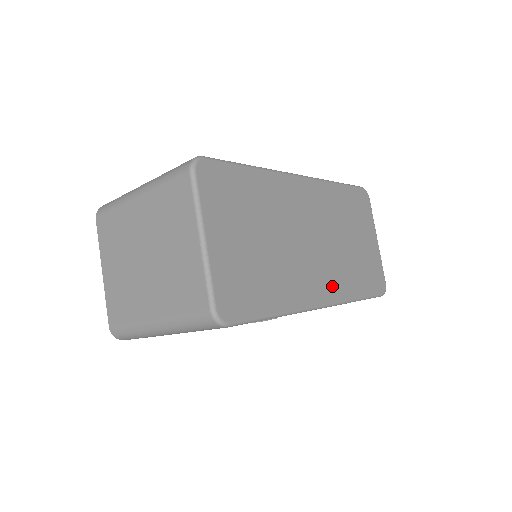
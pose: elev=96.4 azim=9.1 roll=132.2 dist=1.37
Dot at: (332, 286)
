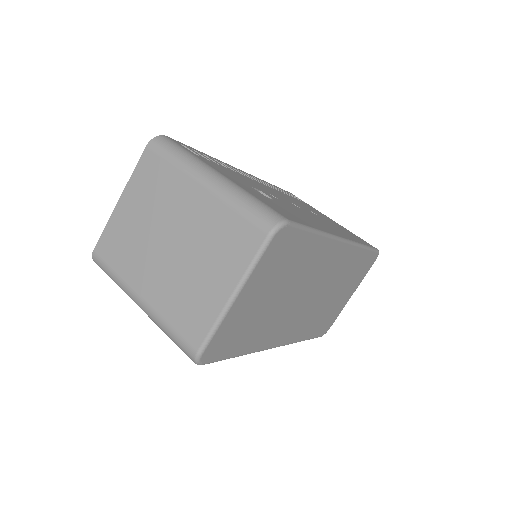
Dot at: (294, 332)
